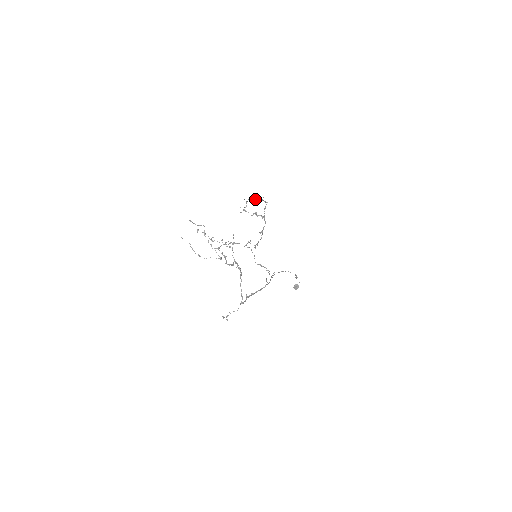
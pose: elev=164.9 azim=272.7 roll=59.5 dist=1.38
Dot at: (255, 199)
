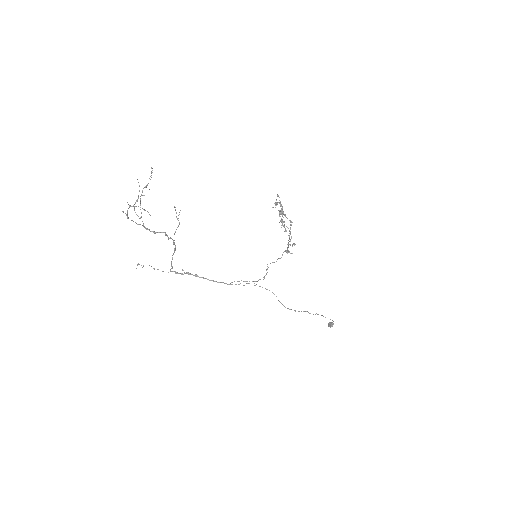
Dot at: occluded
